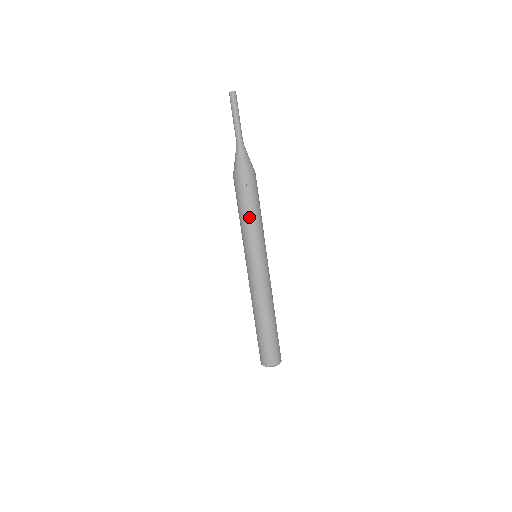
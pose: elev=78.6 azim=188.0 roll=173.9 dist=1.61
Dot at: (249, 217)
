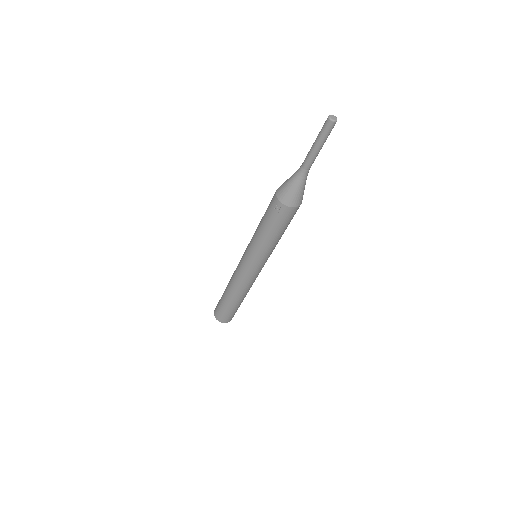
Dot at: (263, 234)
